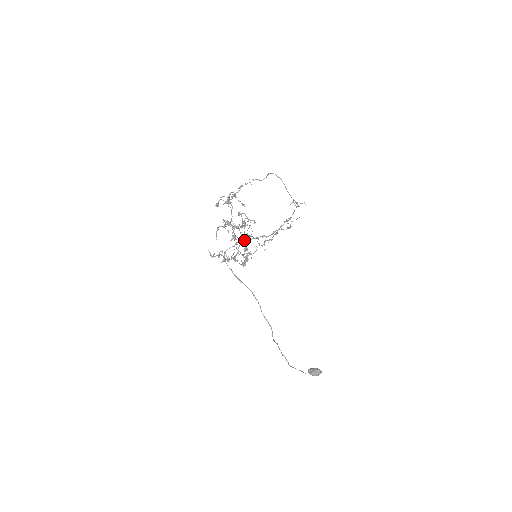
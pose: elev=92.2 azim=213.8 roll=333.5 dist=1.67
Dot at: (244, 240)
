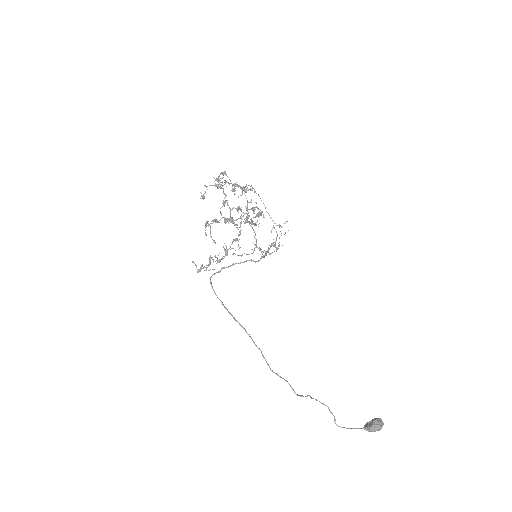
Dot at: (247, 210)
